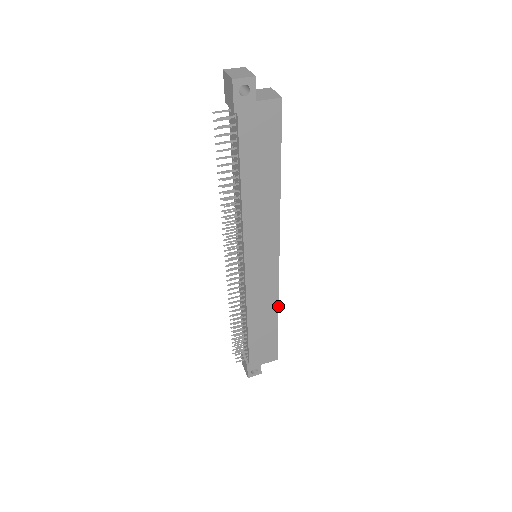
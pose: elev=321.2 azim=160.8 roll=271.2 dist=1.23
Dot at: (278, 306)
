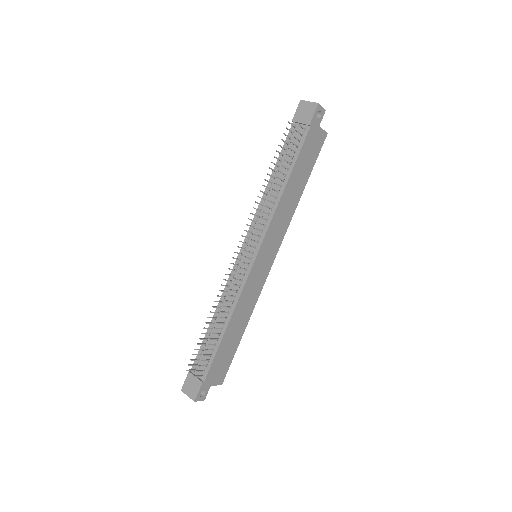
Dot at: (251, 314)
